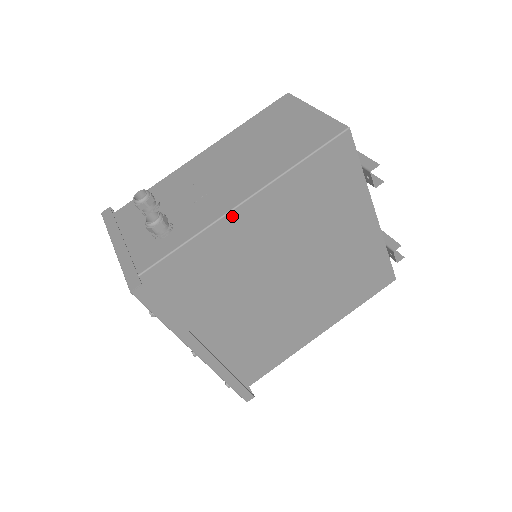
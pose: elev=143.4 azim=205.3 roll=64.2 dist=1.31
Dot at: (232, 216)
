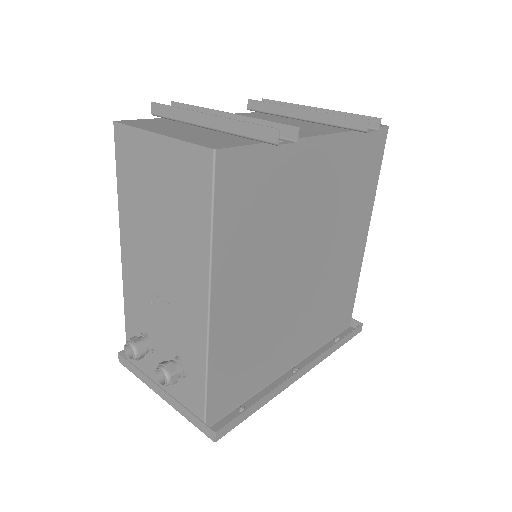
Dot at: (214, 323)
